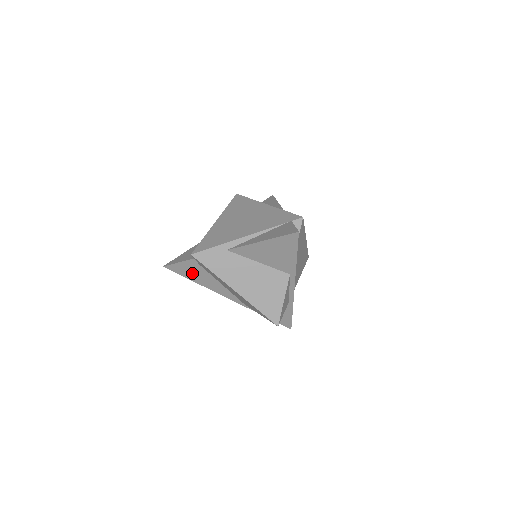
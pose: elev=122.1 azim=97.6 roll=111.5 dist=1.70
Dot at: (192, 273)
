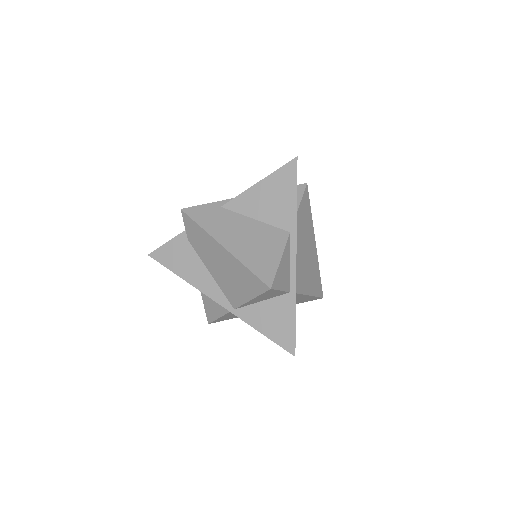
Dot at: (178, 259)
